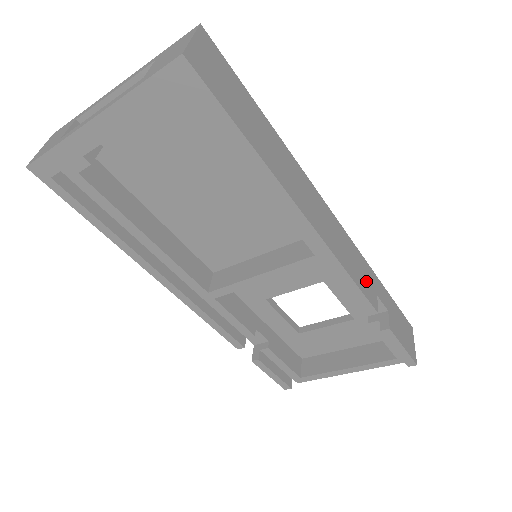
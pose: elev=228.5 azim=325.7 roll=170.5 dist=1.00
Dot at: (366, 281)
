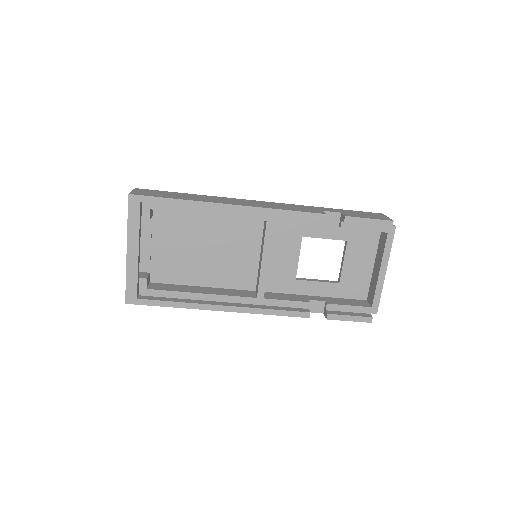
Dot at: (307, 209)
